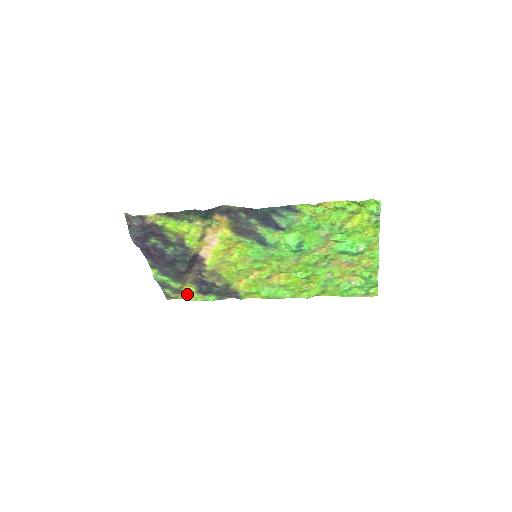
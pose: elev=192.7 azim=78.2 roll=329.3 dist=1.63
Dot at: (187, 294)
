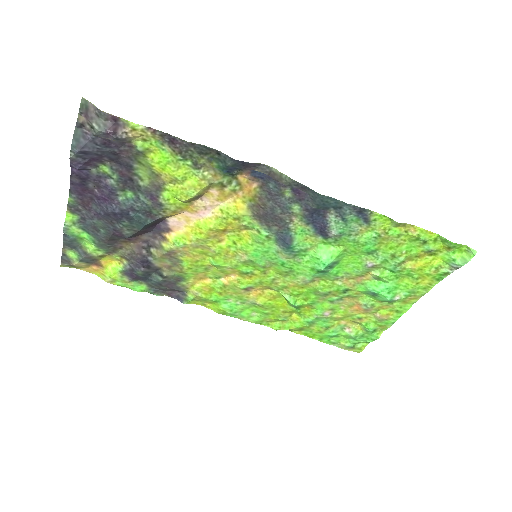
Dot at: (102, 269)
